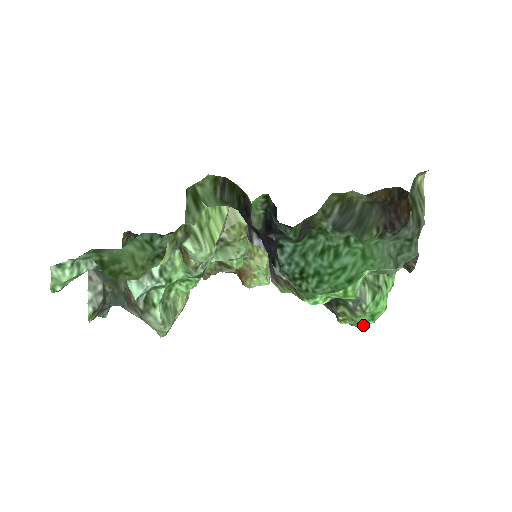
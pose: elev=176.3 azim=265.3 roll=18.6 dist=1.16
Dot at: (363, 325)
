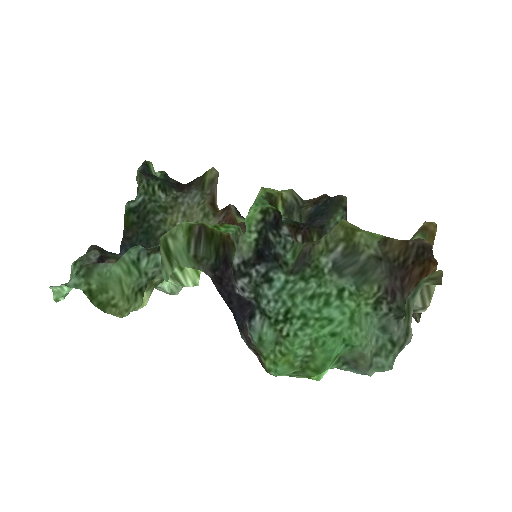
Dot at: occluded
